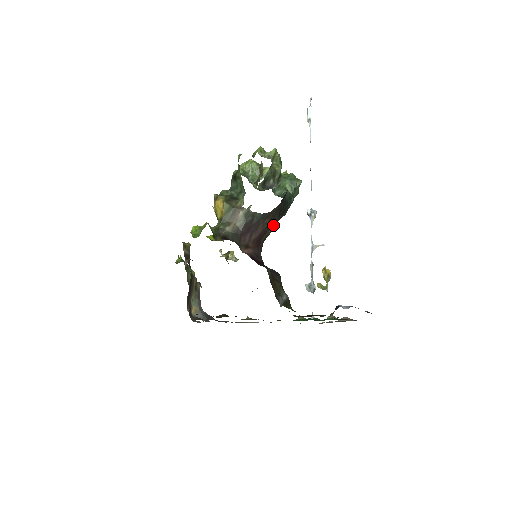
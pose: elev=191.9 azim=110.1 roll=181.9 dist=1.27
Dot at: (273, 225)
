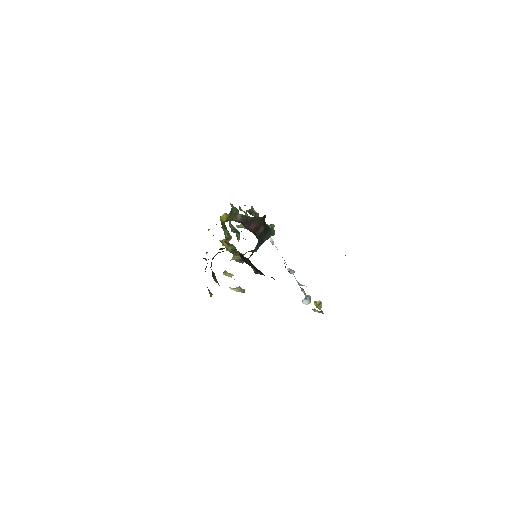
Dot at: (262, 226)
